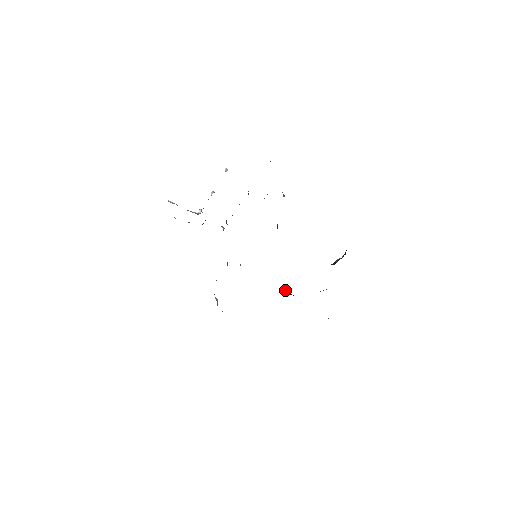
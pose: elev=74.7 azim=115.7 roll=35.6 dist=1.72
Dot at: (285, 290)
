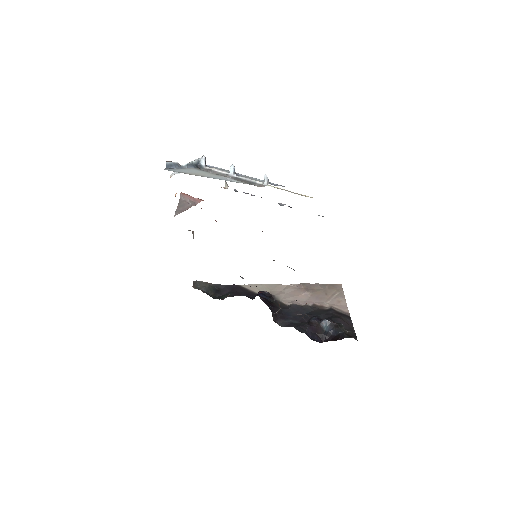
Dot at: occluded
